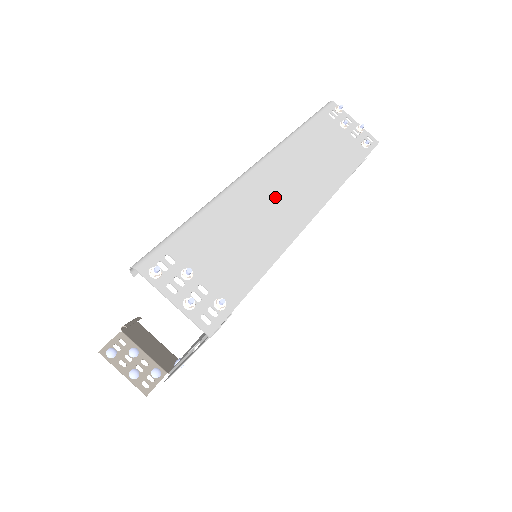
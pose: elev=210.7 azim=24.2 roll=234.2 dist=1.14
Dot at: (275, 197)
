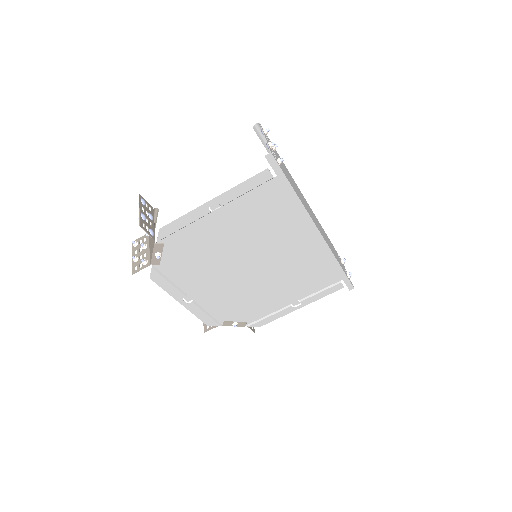
Dot at: (308, 208)
